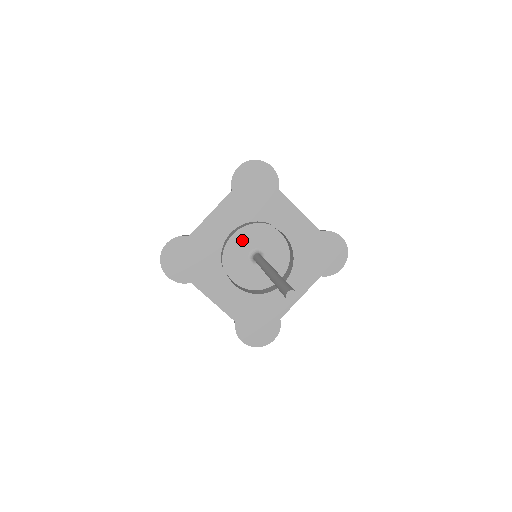
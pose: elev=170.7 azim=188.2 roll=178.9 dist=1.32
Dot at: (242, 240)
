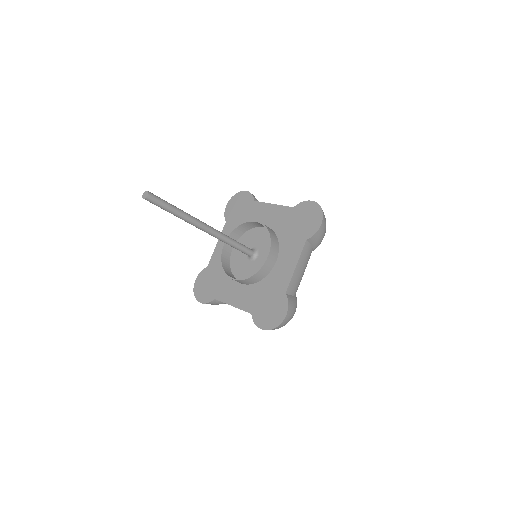
Dot at: occluded
